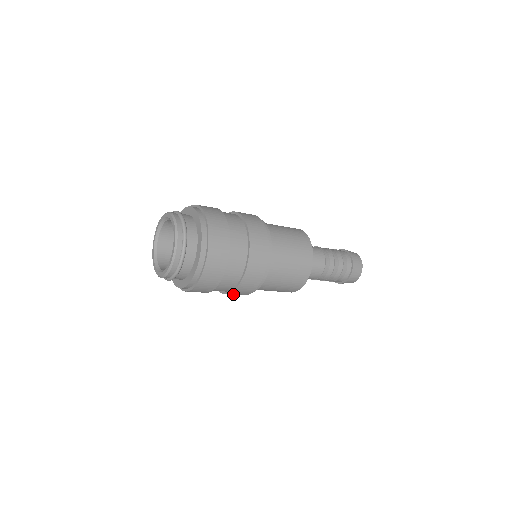
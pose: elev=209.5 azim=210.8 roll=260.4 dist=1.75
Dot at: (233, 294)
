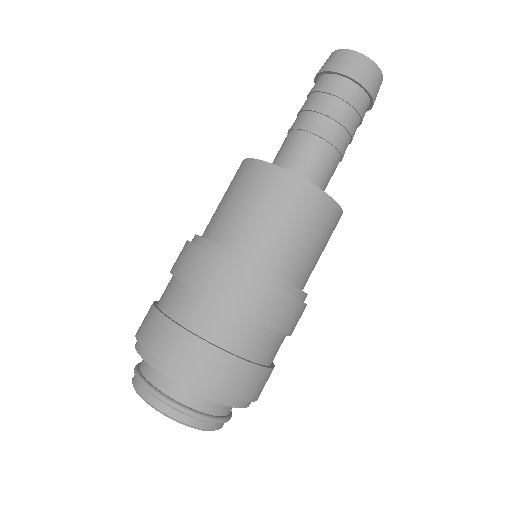
Dot at: occluded
